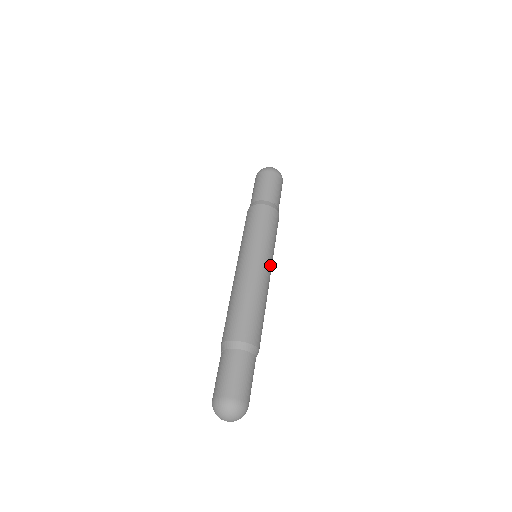
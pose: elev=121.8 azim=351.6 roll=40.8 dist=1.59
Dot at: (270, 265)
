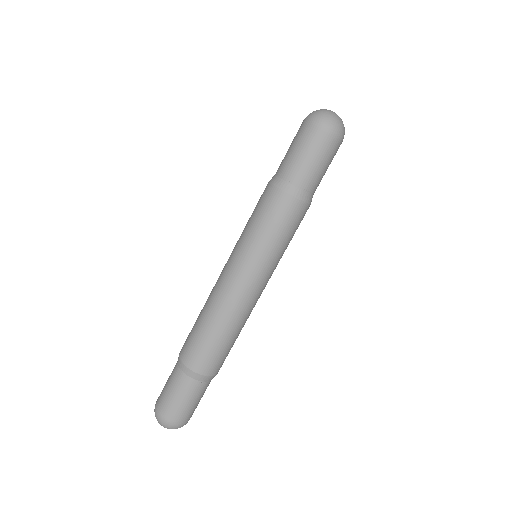
Dot at: occluded
